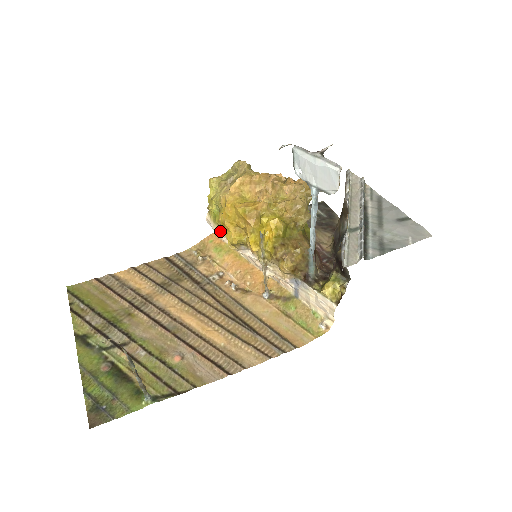
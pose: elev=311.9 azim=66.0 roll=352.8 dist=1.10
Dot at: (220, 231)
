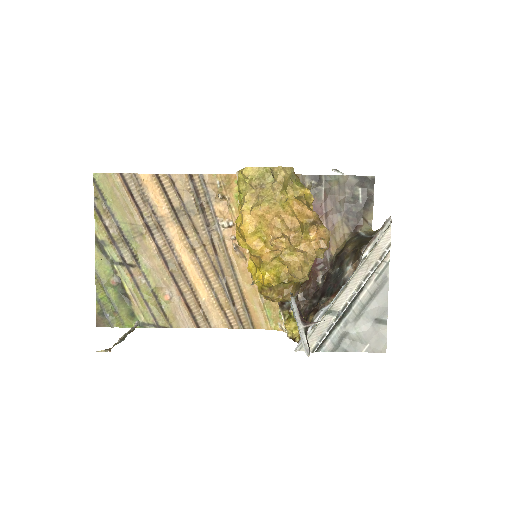
Dot at: occluded
